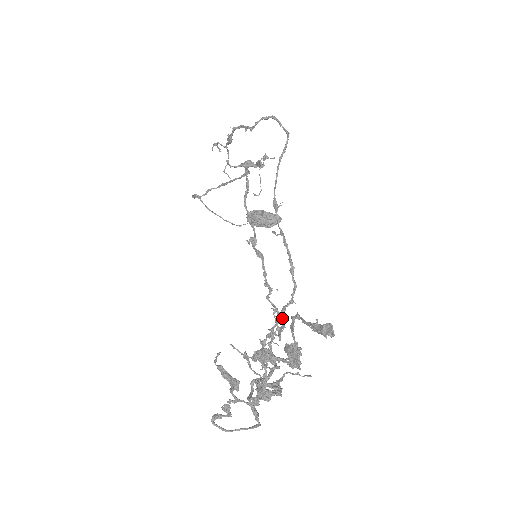
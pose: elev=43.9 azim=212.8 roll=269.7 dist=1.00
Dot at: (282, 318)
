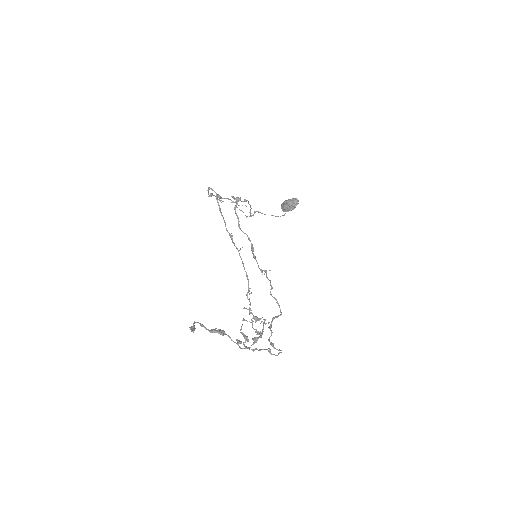
Dot at: (248, 299)
